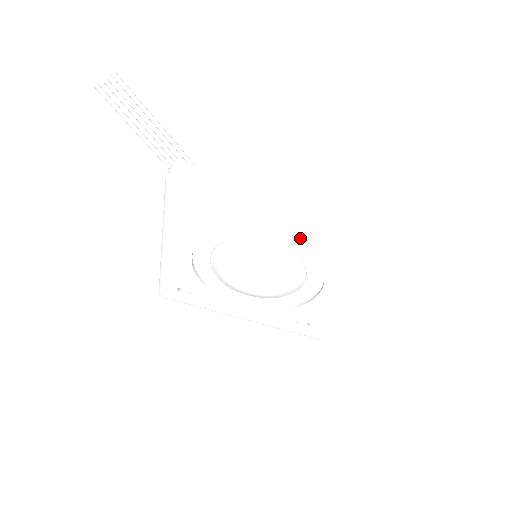
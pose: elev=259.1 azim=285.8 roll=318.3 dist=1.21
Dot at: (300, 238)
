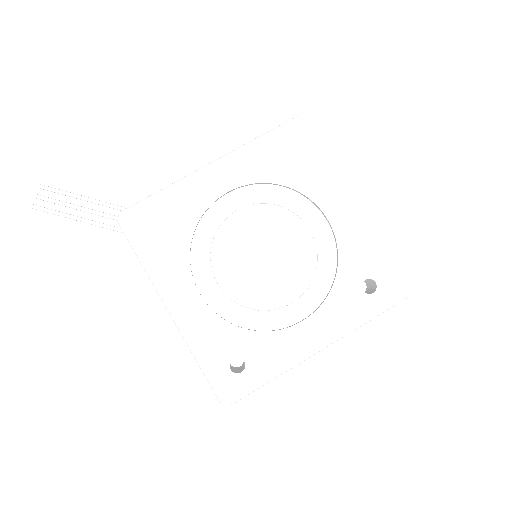
Dot at: (251, 178)
